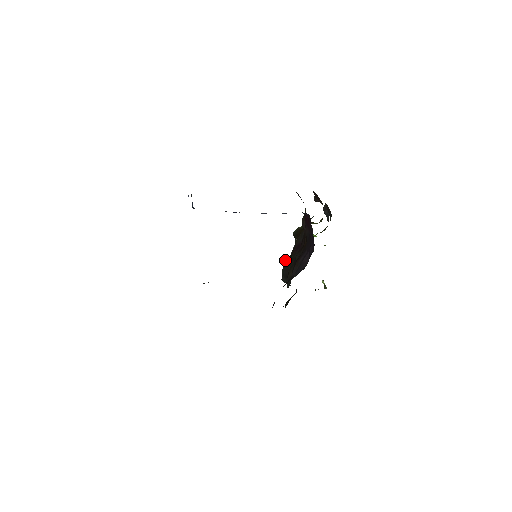
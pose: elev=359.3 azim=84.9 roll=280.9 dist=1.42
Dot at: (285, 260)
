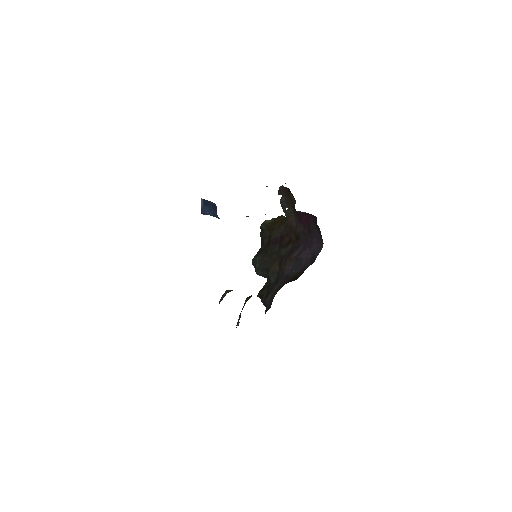
Dot at: (258, 254)
